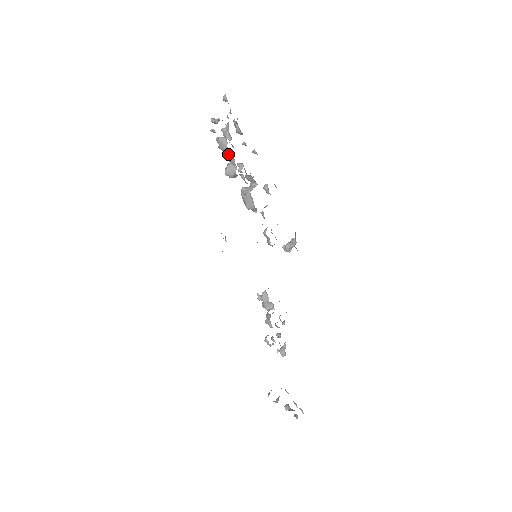
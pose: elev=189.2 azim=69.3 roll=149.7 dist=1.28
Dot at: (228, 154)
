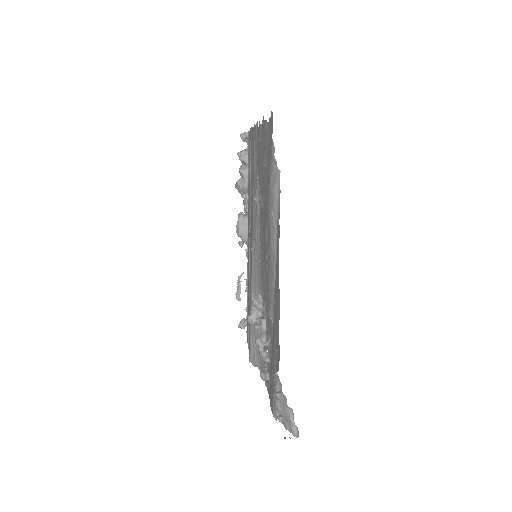
Dot at: (246, 166)
